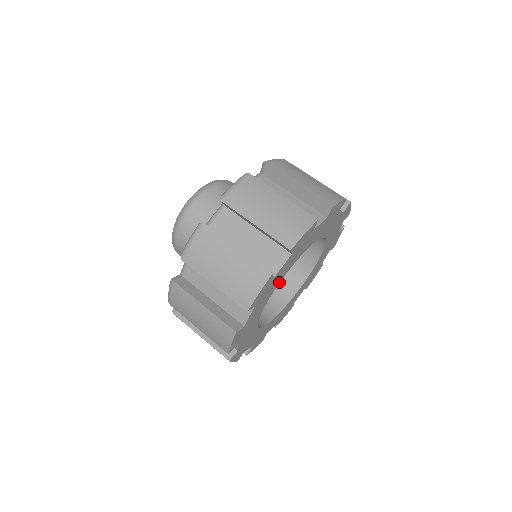
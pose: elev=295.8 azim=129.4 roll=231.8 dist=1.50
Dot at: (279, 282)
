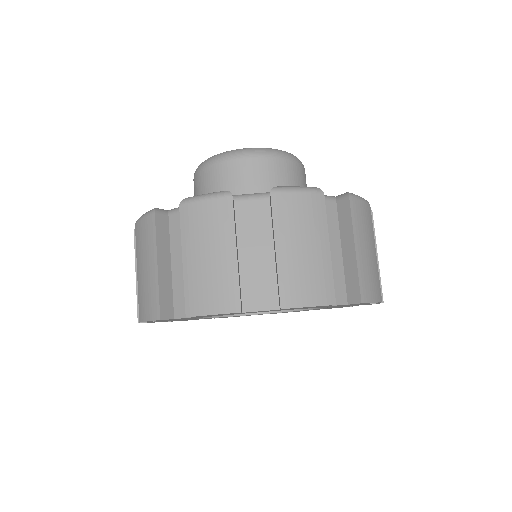
Dot at: occluded
